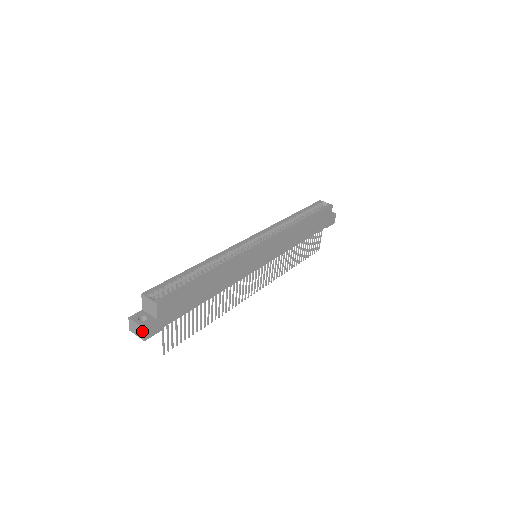
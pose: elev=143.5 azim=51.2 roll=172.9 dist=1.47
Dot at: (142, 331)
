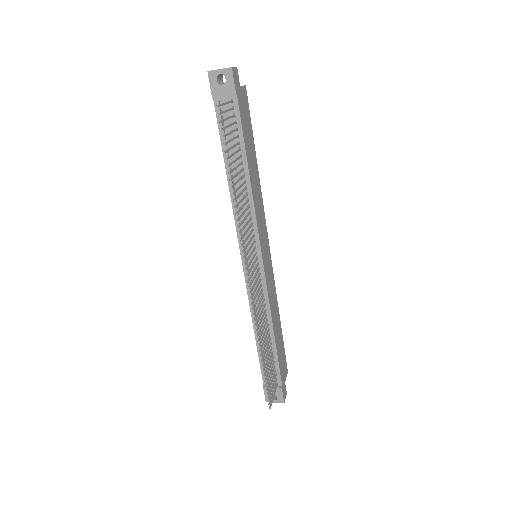
Dot at: (233, 67)
